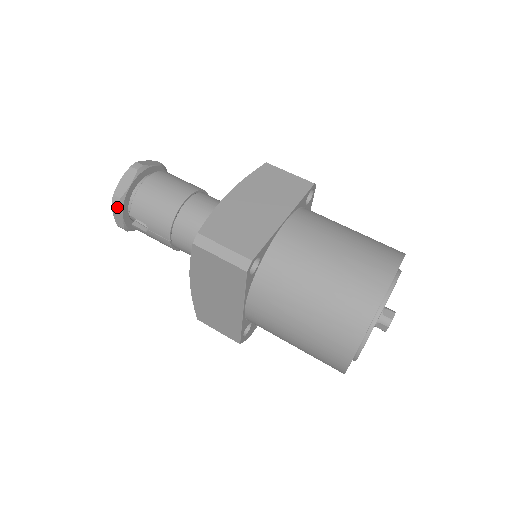
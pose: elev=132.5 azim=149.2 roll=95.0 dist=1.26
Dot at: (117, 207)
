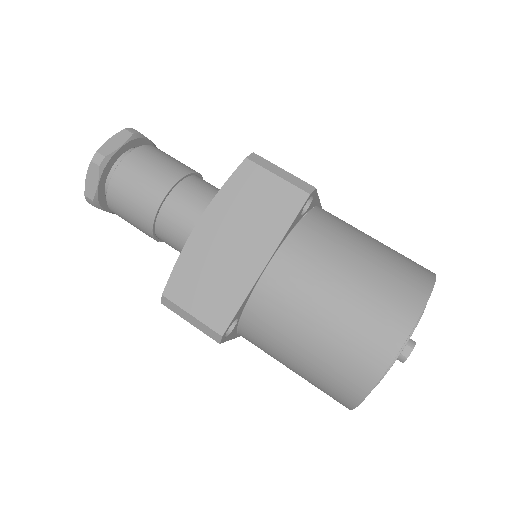
Dot at: (94, 206)
